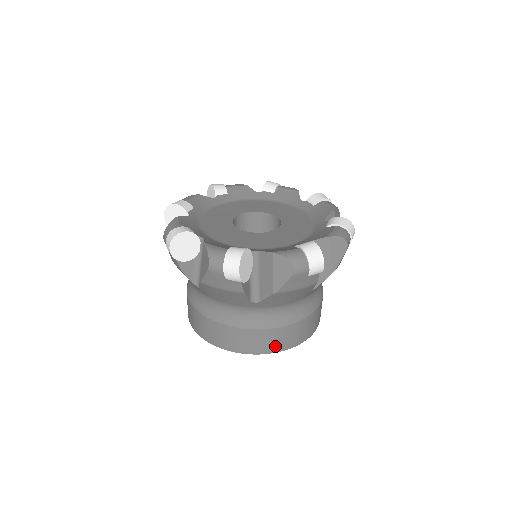
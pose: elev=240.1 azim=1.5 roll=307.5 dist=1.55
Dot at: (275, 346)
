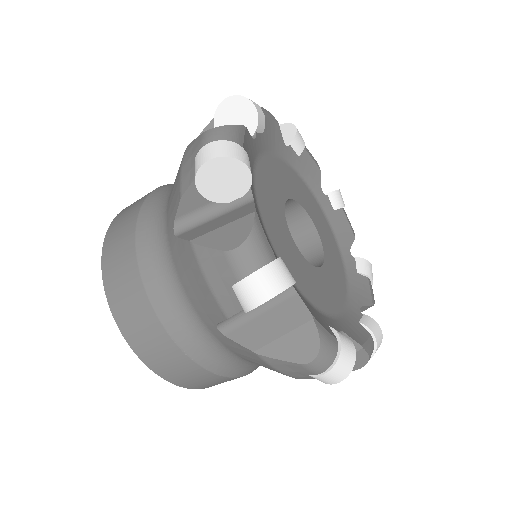
Dot at: occluded
